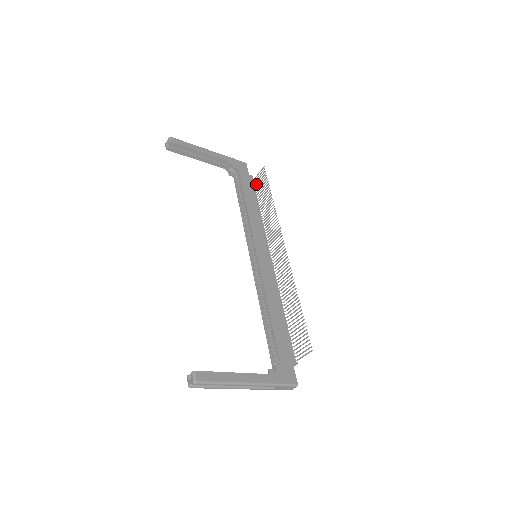
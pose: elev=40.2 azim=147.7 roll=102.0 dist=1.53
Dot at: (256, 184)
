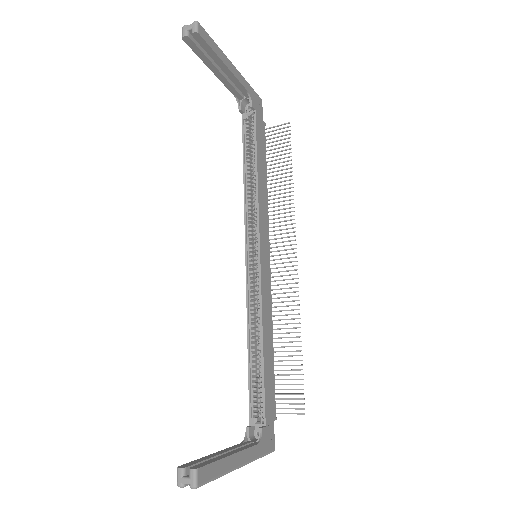
Dot at: (268, 139)
